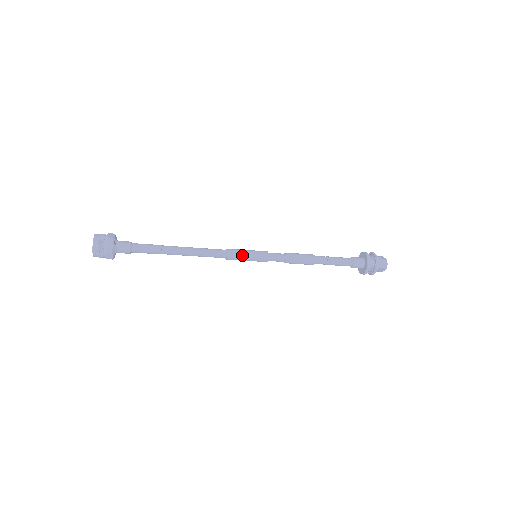
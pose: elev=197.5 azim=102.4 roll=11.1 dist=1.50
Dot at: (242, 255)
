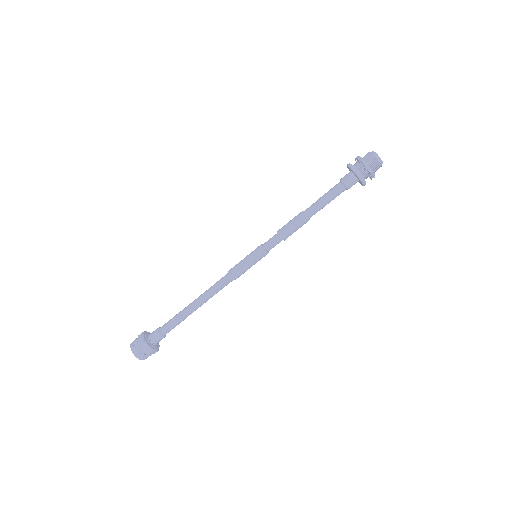
Dot at: (240, 263)
